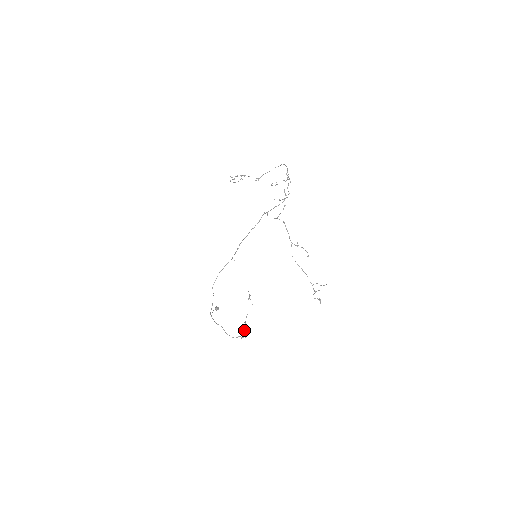
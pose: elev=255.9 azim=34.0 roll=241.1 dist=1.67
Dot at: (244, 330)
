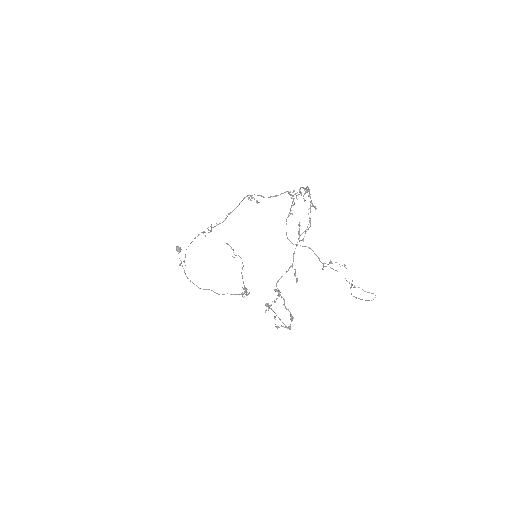
Dot at: occluded
